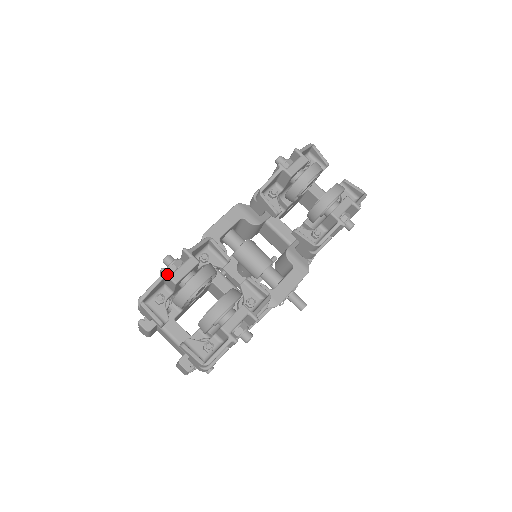
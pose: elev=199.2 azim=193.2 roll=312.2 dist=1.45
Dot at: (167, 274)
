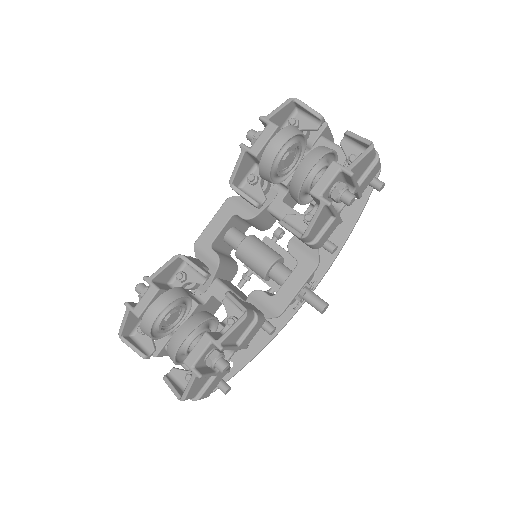
Dot at: (129, 309)
